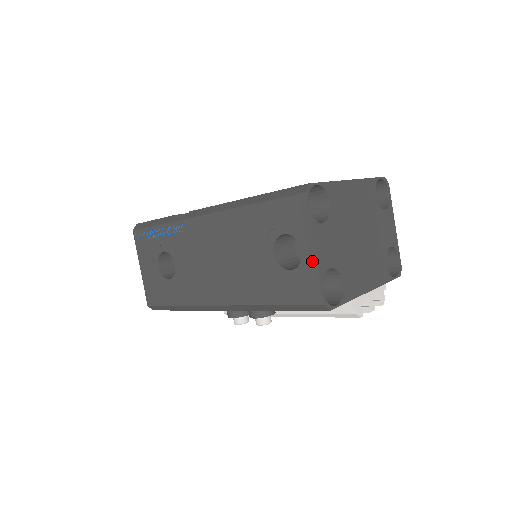
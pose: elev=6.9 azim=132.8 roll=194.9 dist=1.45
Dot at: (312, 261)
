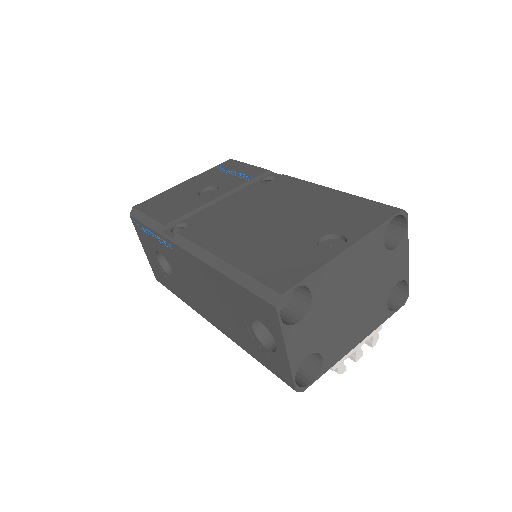
Dot at: (285, 358)
